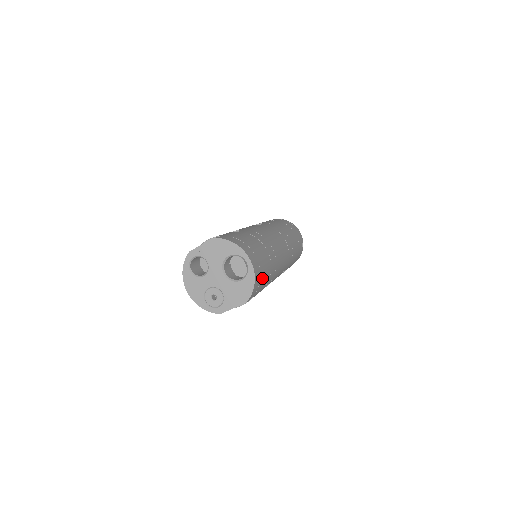
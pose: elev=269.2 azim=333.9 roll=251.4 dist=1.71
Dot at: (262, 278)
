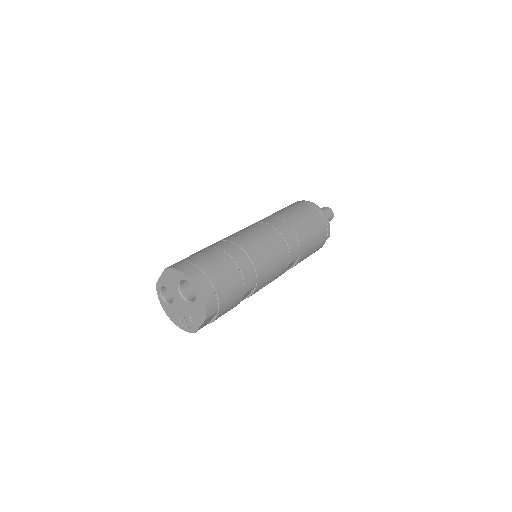
Dot at: (222, 291)
